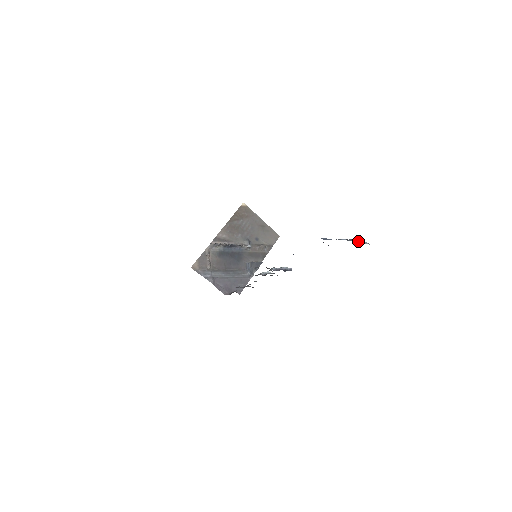
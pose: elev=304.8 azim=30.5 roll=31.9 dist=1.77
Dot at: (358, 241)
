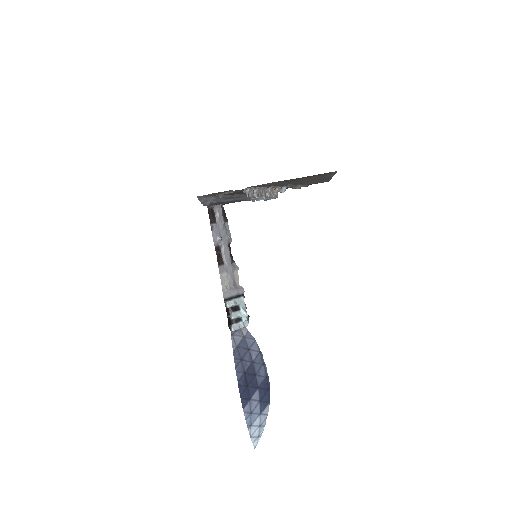
Dot at: (257, 439)
